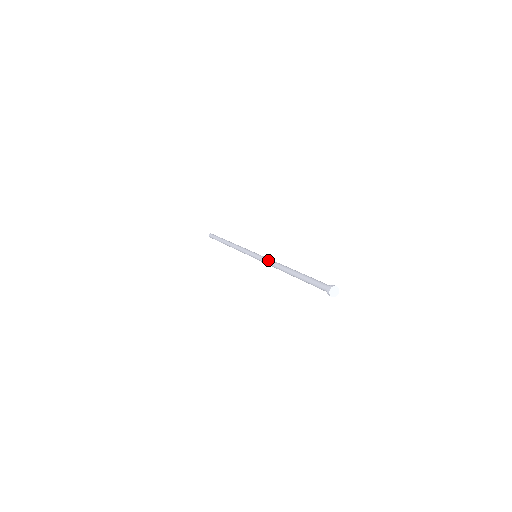
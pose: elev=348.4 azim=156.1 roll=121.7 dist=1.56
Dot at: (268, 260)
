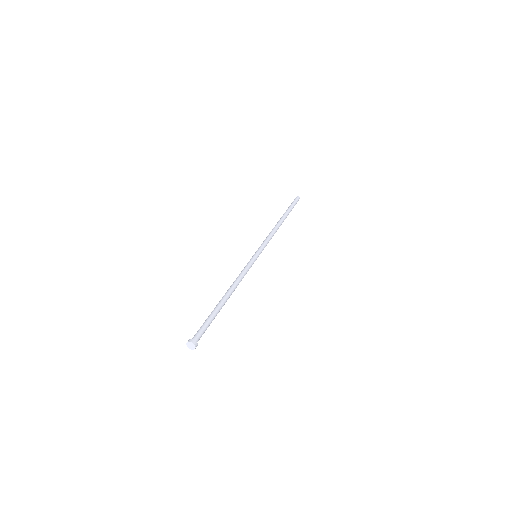
Dot at: (241, 272)
